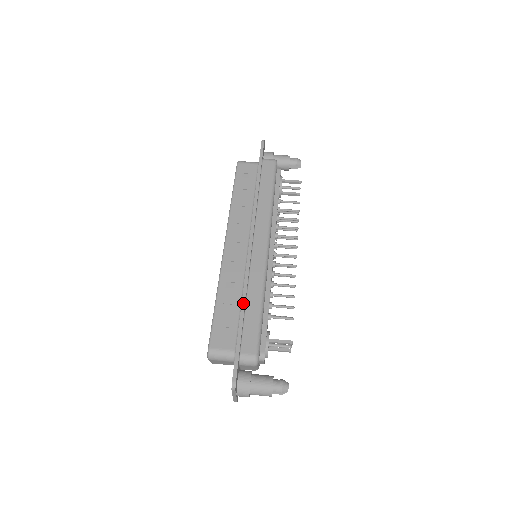
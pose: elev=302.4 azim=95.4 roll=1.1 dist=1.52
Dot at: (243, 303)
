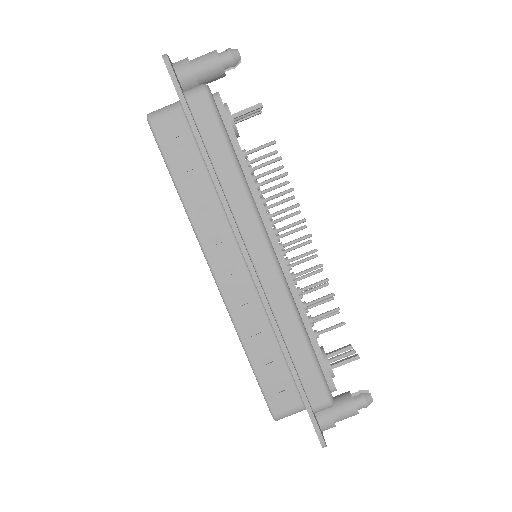
Dot at: (286, 354)
